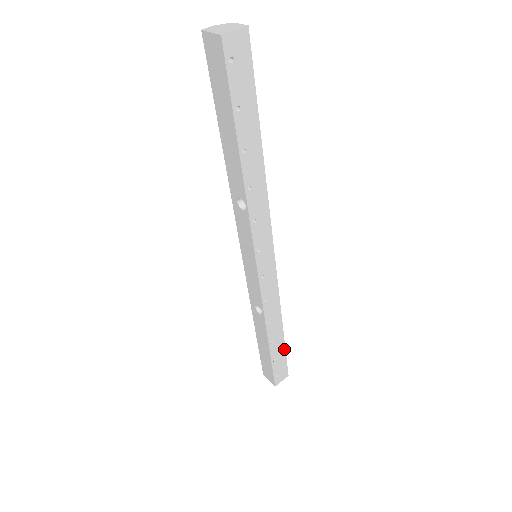
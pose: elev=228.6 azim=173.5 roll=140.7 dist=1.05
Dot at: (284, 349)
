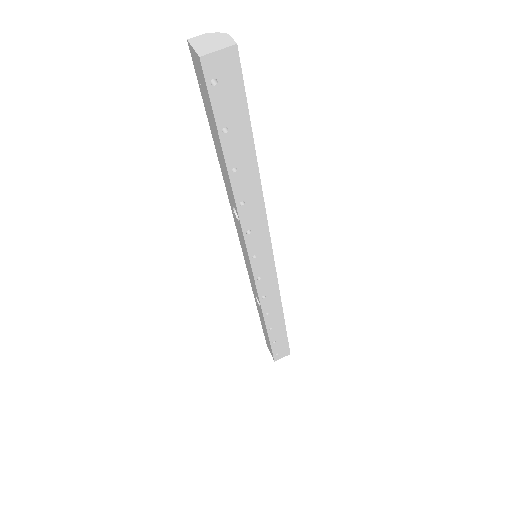
Dot at: (285, 334)
